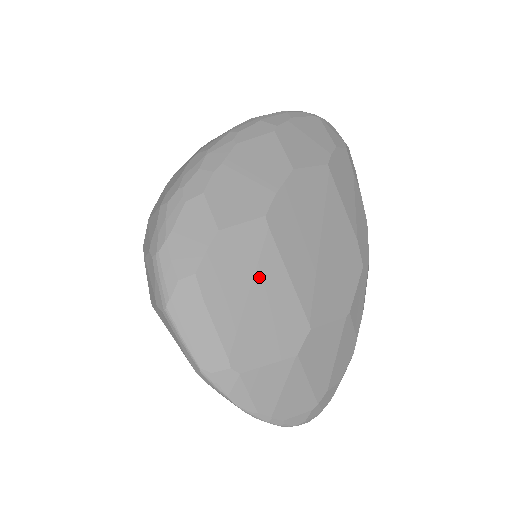
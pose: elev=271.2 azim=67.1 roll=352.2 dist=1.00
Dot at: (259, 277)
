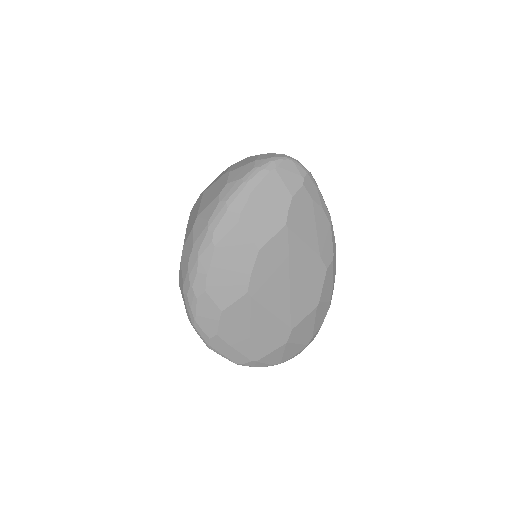
Dot at: (254, 322)
